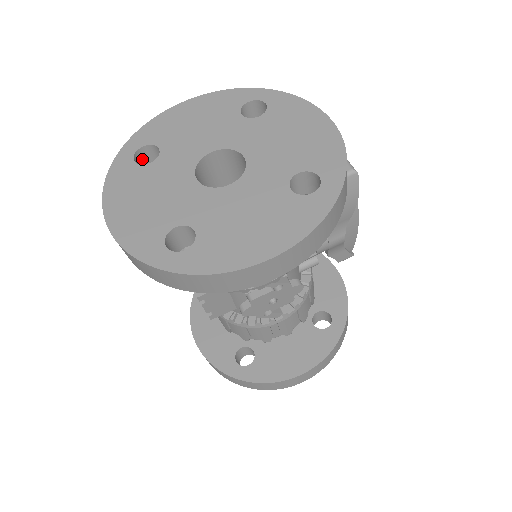
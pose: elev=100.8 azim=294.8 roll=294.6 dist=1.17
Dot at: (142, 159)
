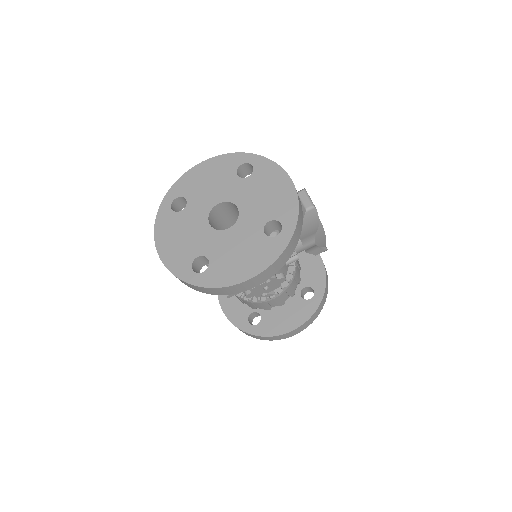
Dot at: (176, 205)
